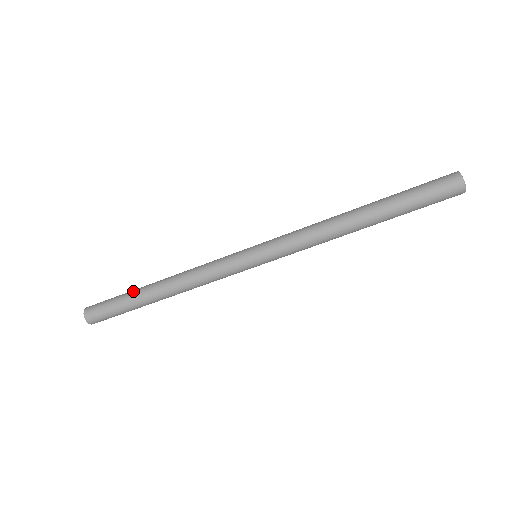
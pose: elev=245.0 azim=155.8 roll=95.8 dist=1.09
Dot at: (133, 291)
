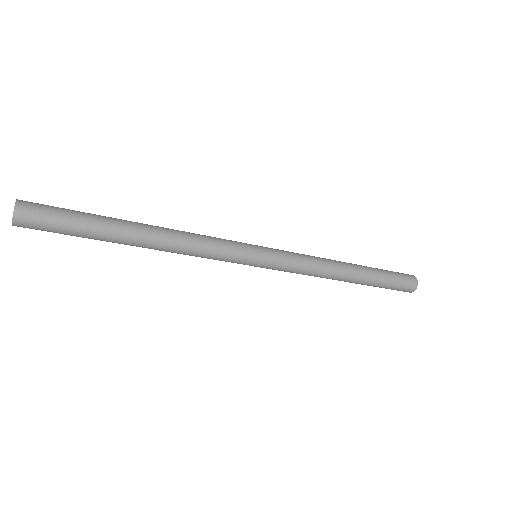
Dot at: (105, 227)
